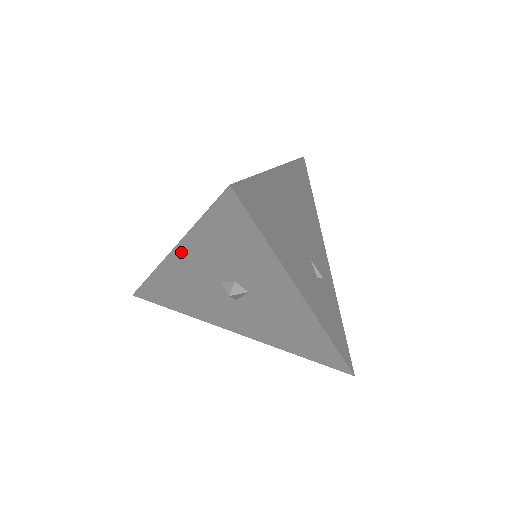
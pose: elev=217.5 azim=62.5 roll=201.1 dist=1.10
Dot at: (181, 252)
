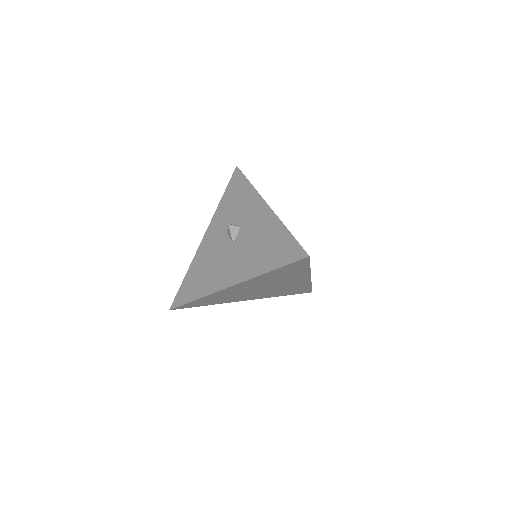
Dot at: (211, 227)
